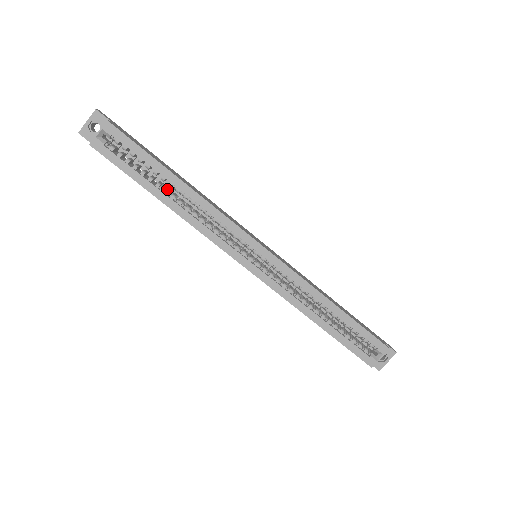
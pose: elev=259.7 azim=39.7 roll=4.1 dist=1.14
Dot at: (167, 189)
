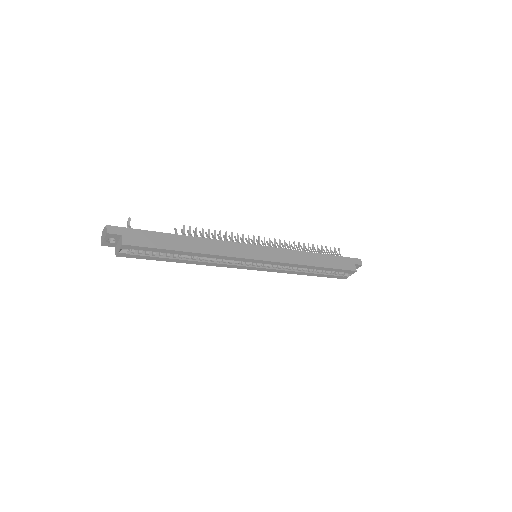
Dot at: (182, 255)
